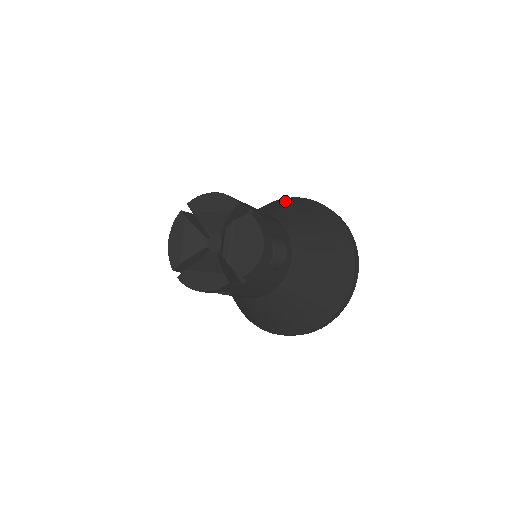
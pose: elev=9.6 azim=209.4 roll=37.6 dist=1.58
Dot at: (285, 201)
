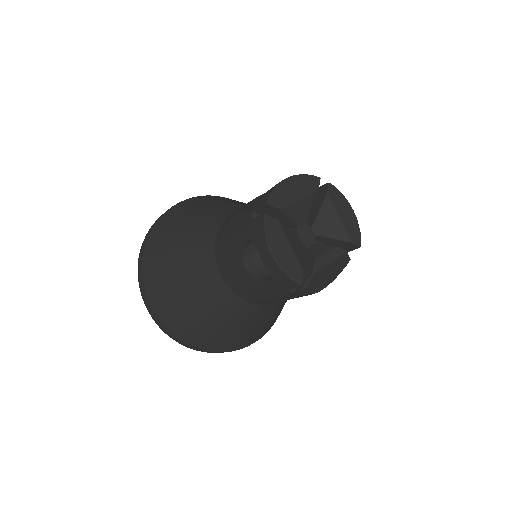
Dot at: occluded
